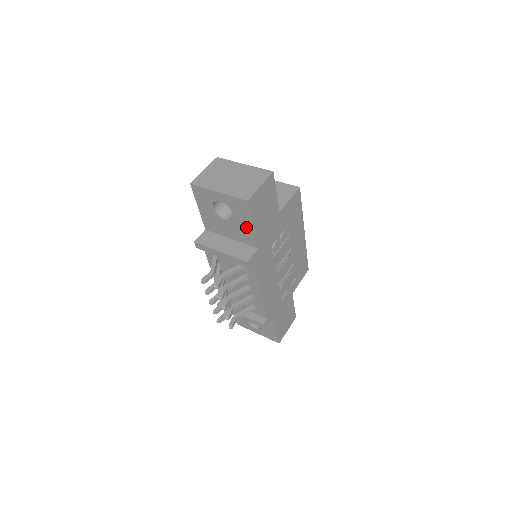
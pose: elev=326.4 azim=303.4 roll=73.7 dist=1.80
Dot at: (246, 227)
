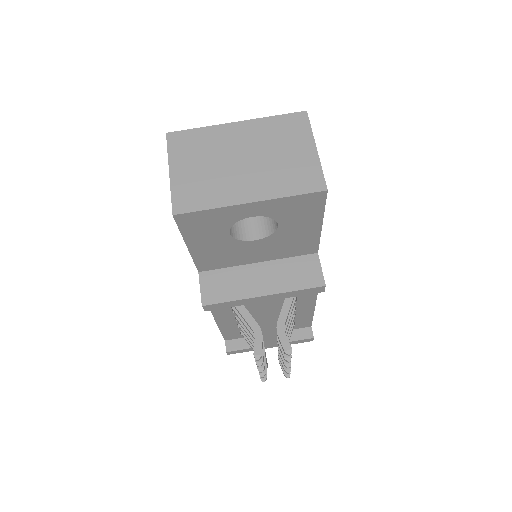
Dot at: (303, 233)
